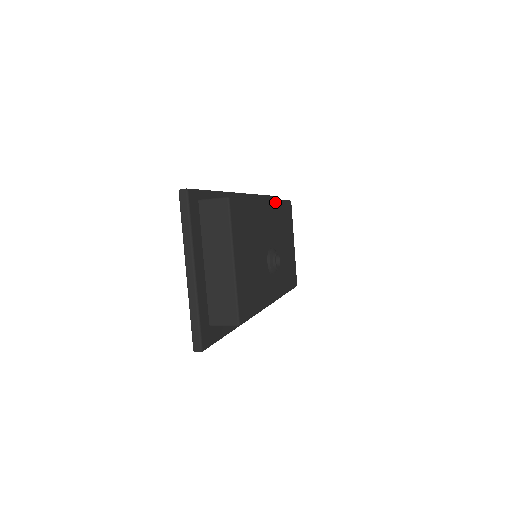
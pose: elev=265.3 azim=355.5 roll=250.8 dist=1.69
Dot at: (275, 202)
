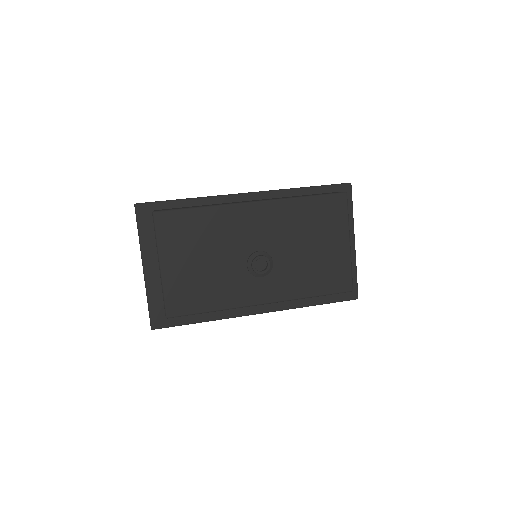
Dot at: (283, 201)
